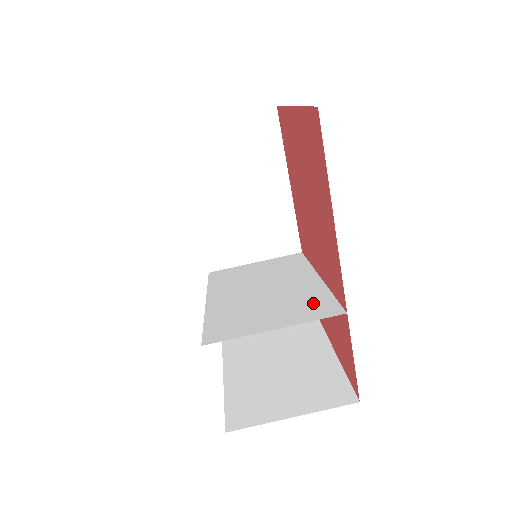
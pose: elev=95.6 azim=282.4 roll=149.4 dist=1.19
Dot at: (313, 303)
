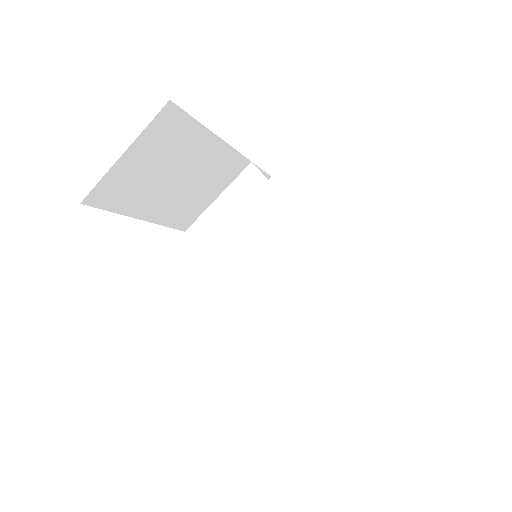
Dot at: (332, 280)
